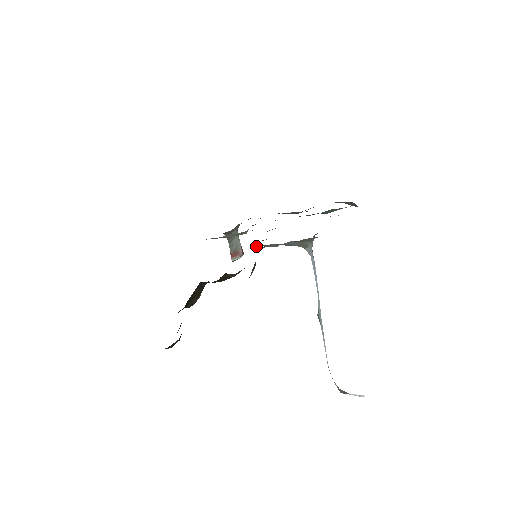
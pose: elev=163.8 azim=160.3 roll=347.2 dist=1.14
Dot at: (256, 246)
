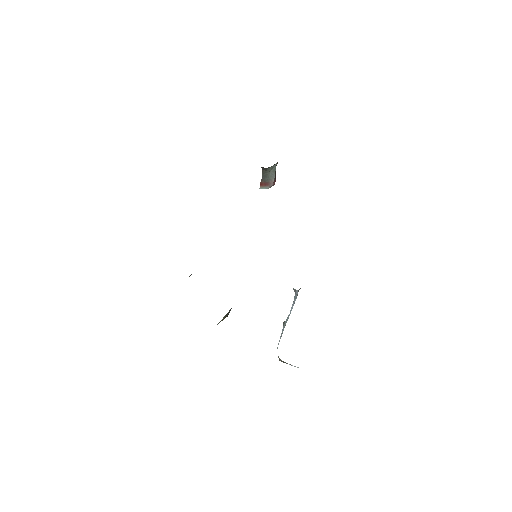
Dot at: occluded
